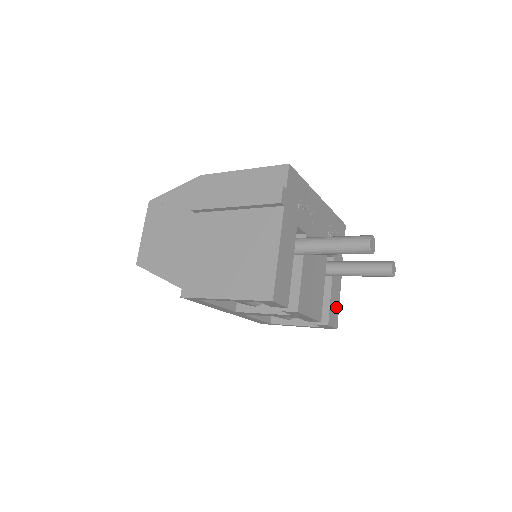
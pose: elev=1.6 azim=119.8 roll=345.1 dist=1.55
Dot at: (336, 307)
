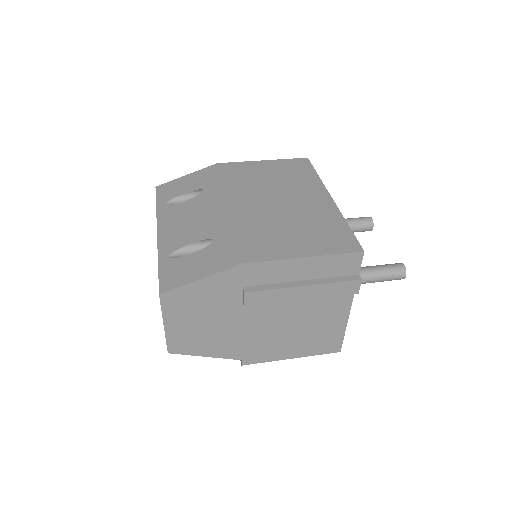
Dot at: occluded
